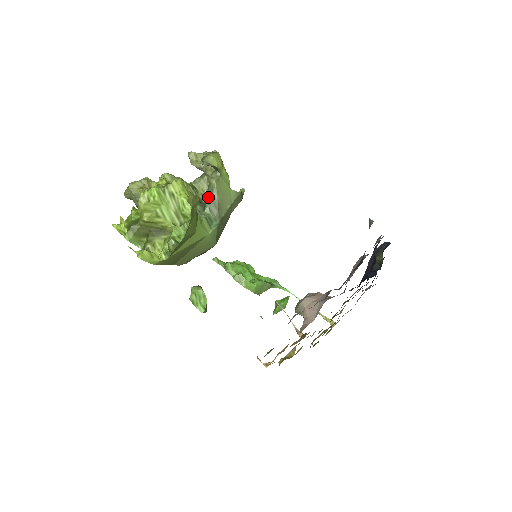
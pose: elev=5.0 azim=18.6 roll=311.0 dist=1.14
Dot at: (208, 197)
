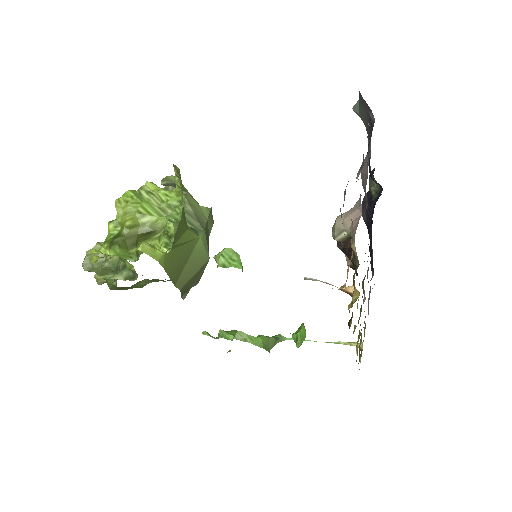
Dot at: occluded
